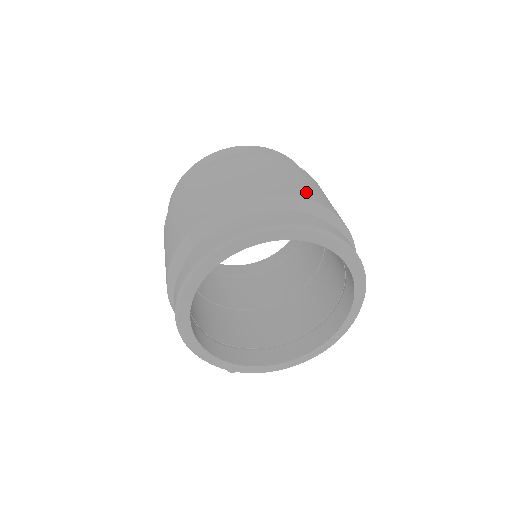
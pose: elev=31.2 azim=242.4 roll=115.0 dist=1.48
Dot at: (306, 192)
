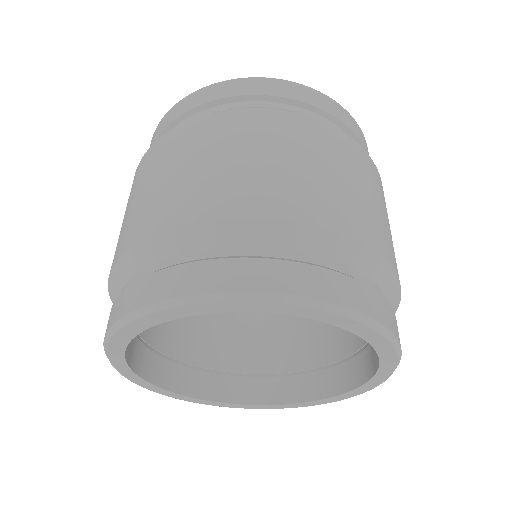
Dot at: (200, 199)
